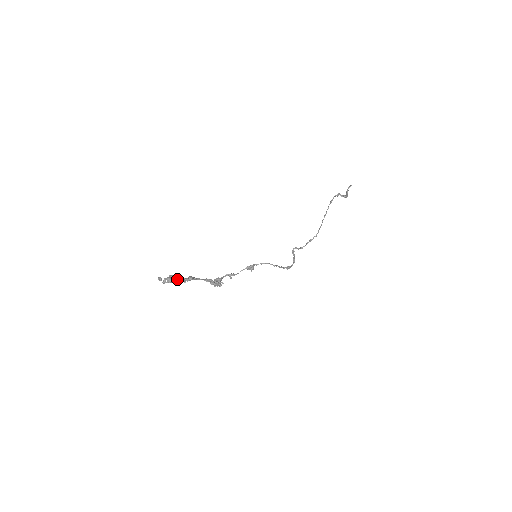
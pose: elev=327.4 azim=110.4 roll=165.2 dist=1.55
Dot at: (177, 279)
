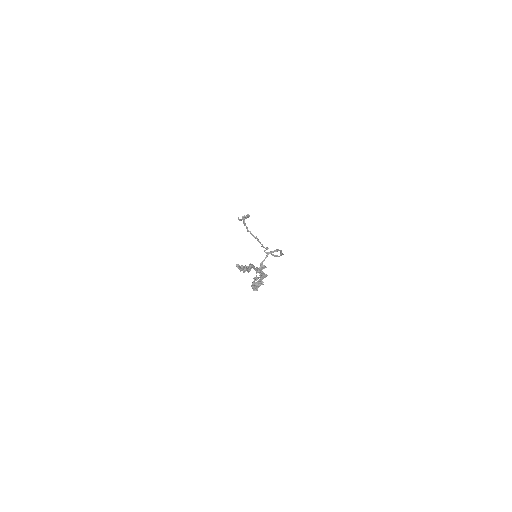
Dot at: (245, 267)
